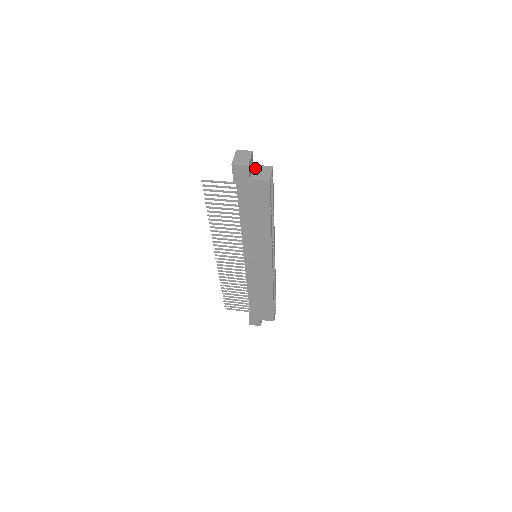
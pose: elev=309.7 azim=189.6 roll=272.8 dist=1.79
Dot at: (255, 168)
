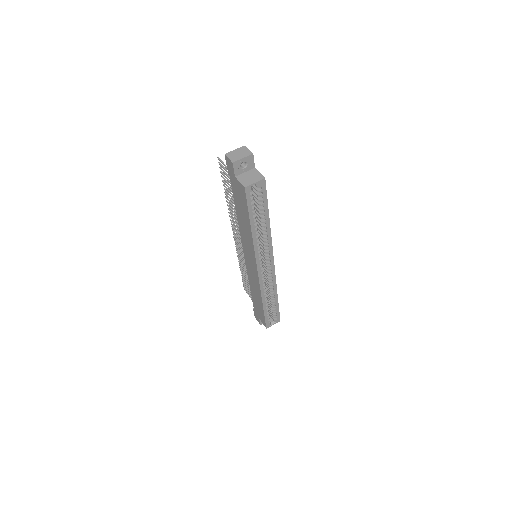
Dot at: (252, 171)
